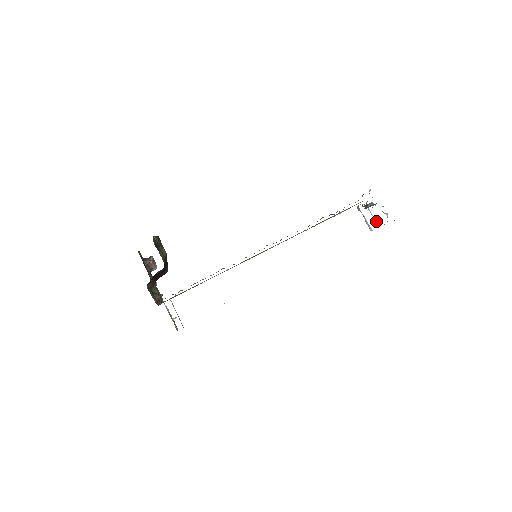
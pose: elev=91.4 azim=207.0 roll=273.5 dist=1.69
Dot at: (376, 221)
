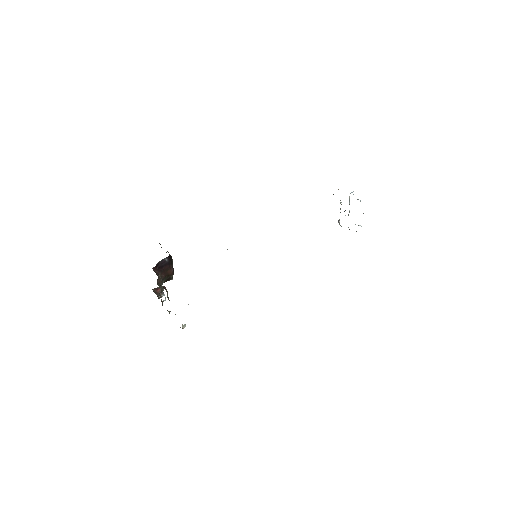
Dot at: (358, 225)
